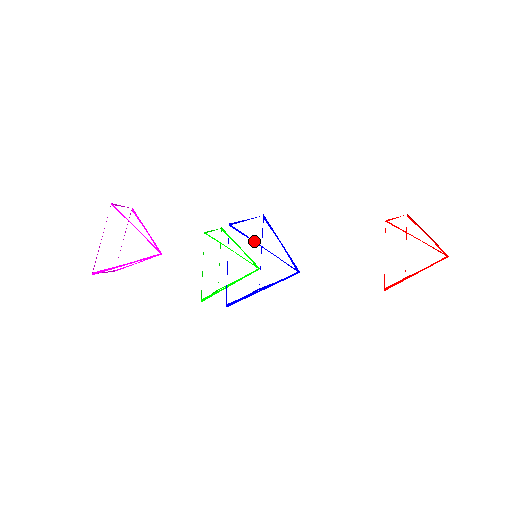
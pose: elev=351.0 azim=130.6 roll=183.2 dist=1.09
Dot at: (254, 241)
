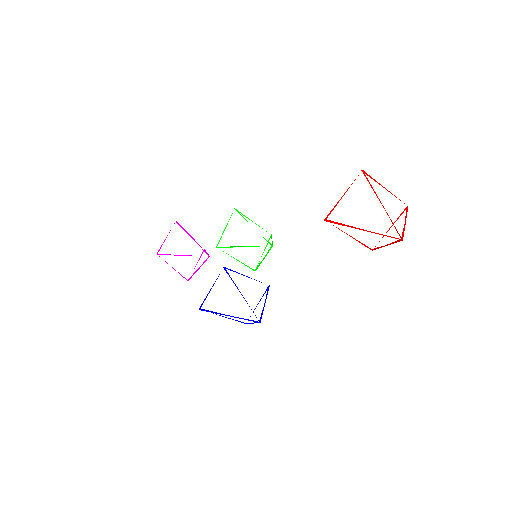
Dot at: (220, 314)
